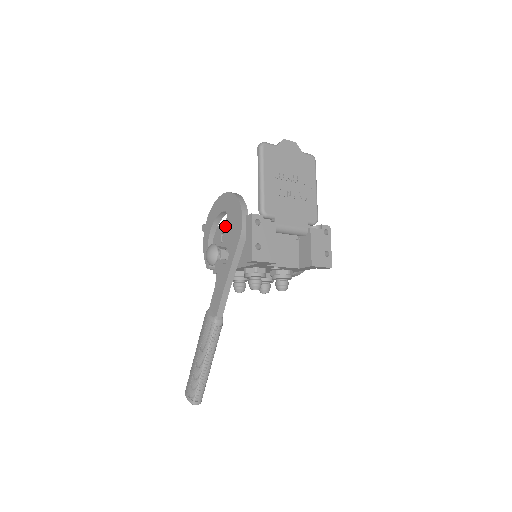
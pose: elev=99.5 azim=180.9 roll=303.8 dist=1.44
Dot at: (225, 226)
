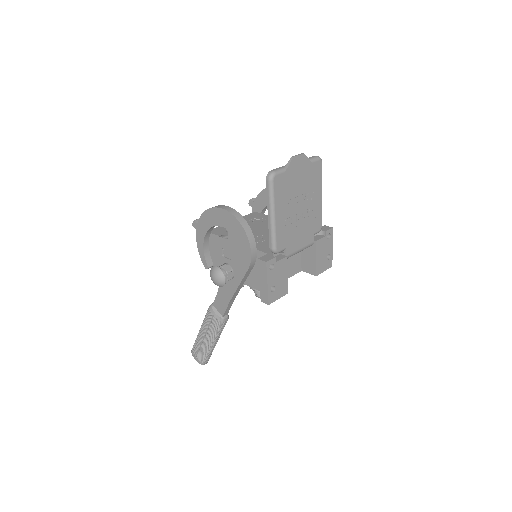
Dot at: (227, 244)
